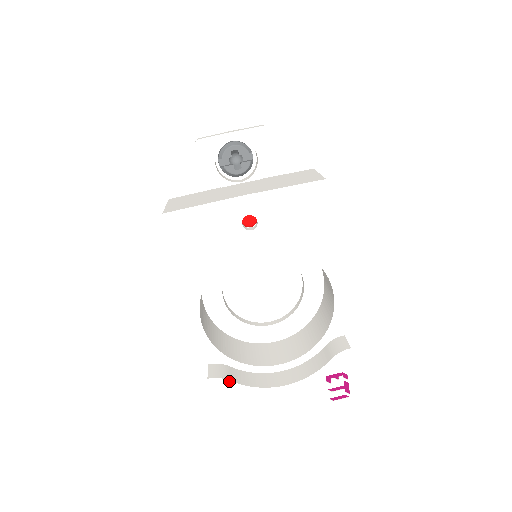
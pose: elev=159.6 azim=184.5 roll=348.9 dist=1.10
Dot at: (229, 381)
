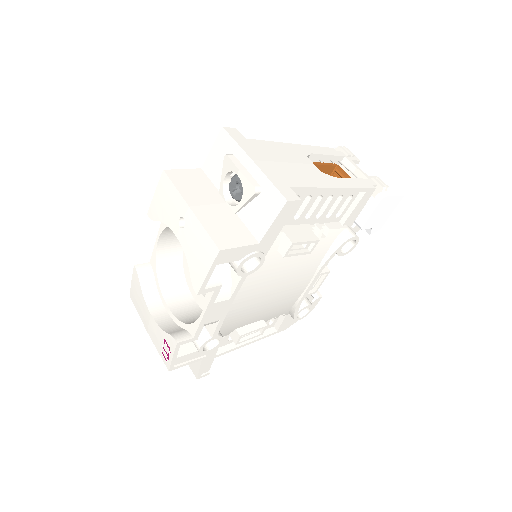
Dot at: (139, 278)
